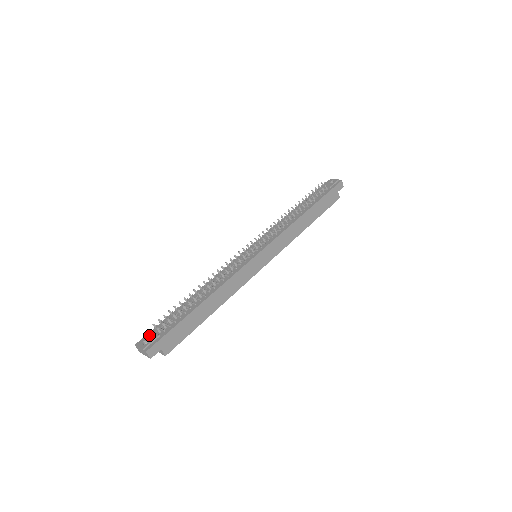
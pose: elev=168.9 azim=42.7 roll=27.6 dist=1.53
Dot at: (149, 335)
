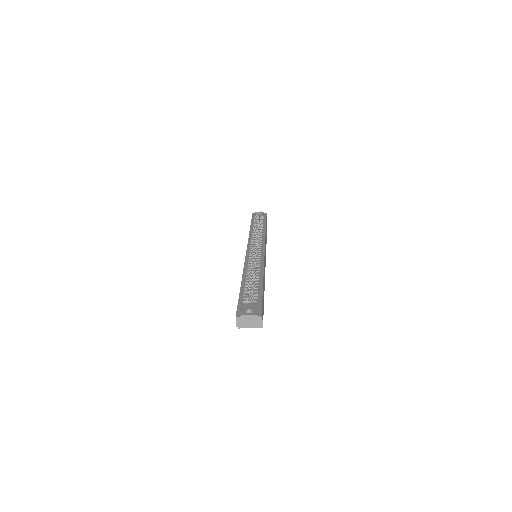
Dot at: (244, 307)
